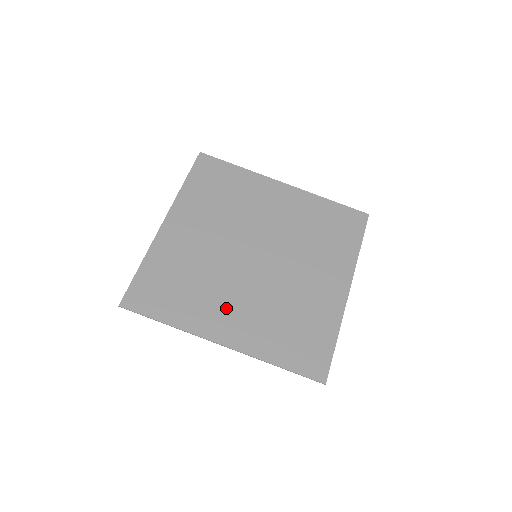
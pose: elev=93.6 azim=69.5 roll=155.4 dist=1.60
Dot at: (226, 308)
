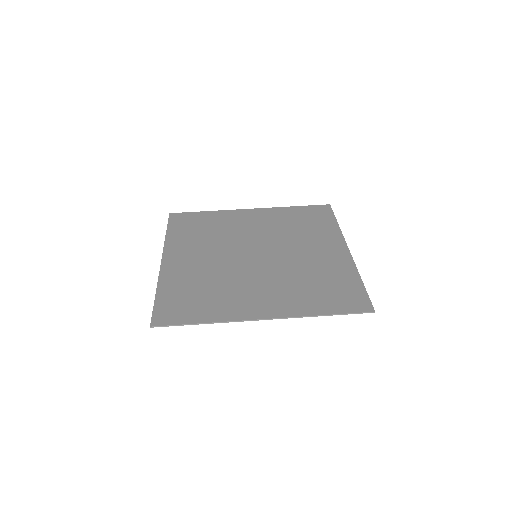
Dot at: (252, 294)
